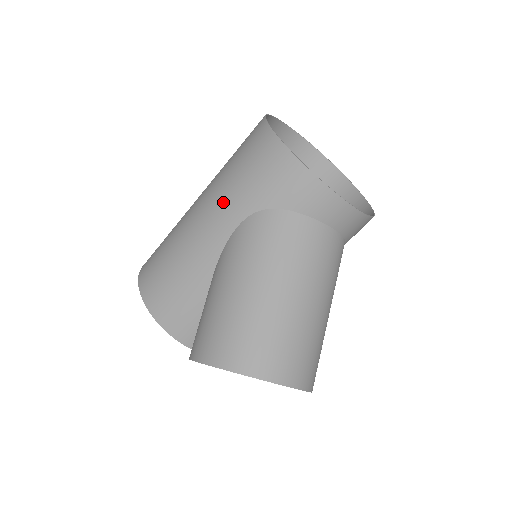
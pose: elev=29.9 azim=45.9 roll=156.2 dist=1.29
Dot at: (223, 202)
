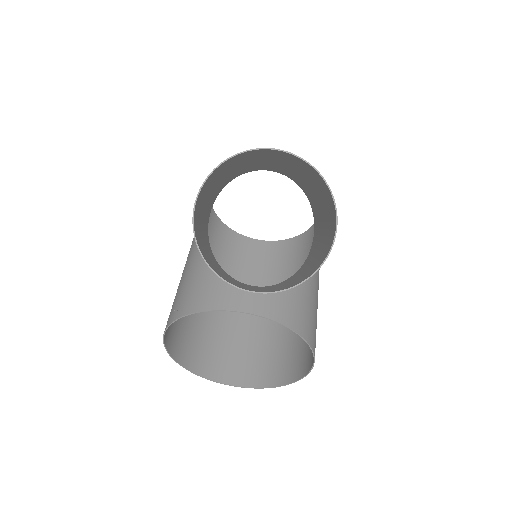
Dot at: occluded
